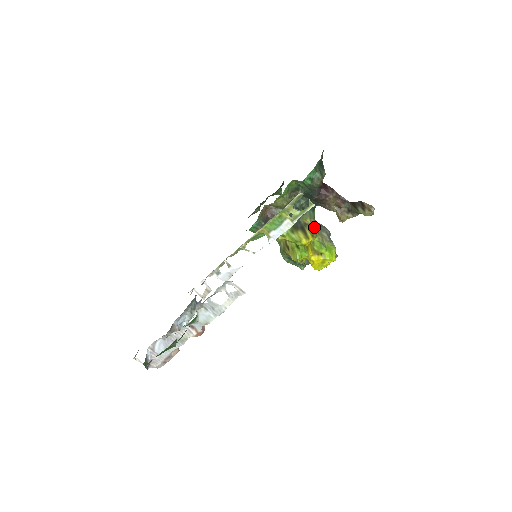
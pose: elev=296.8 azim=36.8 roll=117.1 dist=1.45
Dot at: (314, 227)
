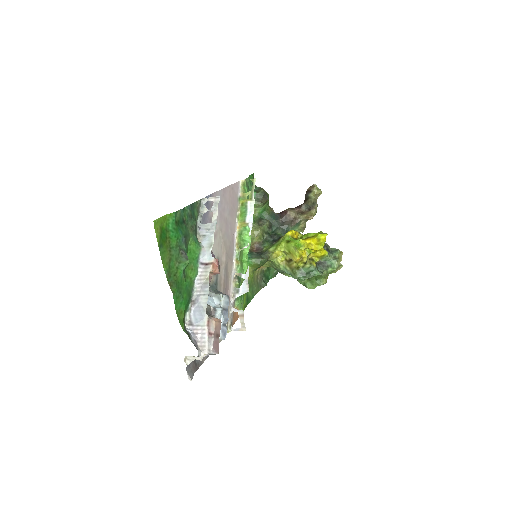
Dot at: occluded
